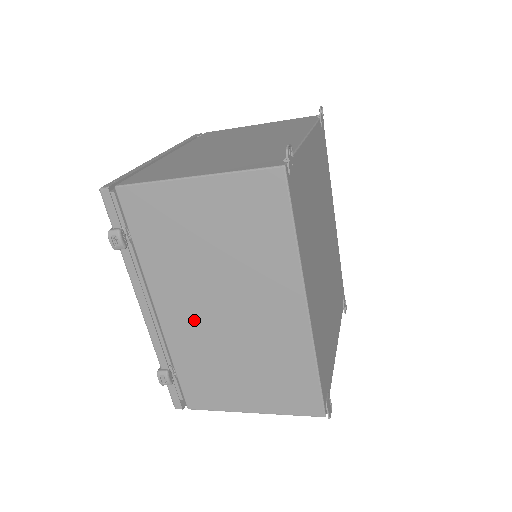
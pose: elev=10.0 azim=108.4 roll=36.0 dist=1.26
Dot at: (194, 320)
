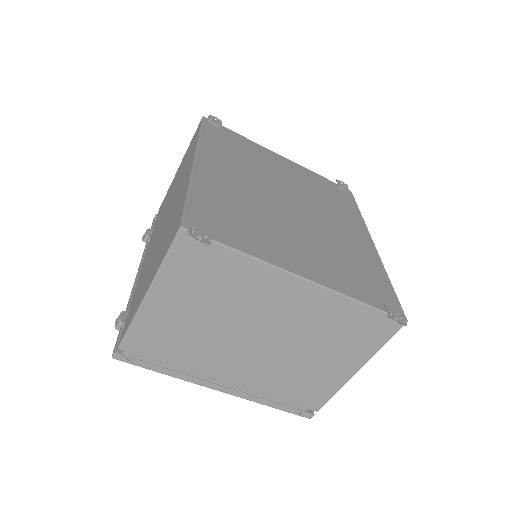
Dot at: (152, 247)
